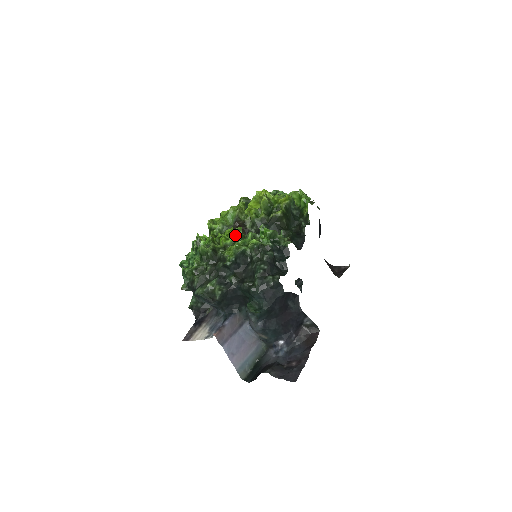
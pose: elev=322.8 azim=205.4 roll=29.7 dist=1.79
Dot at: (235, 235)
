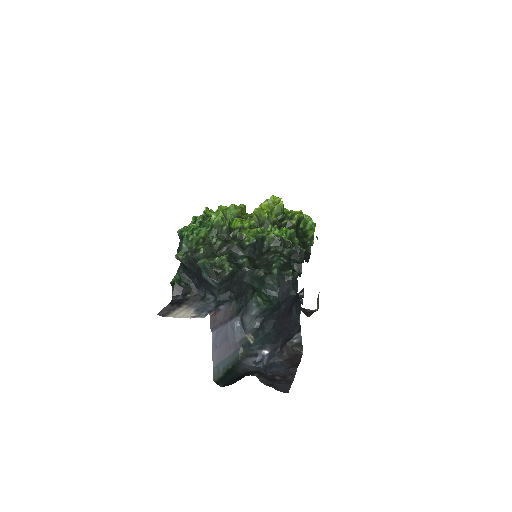
Dot at: (252, 222)
